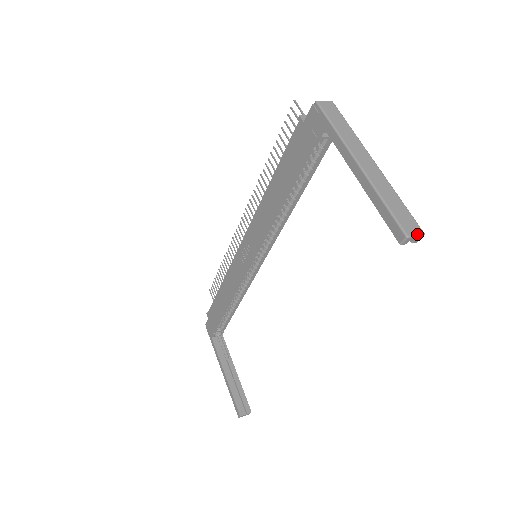
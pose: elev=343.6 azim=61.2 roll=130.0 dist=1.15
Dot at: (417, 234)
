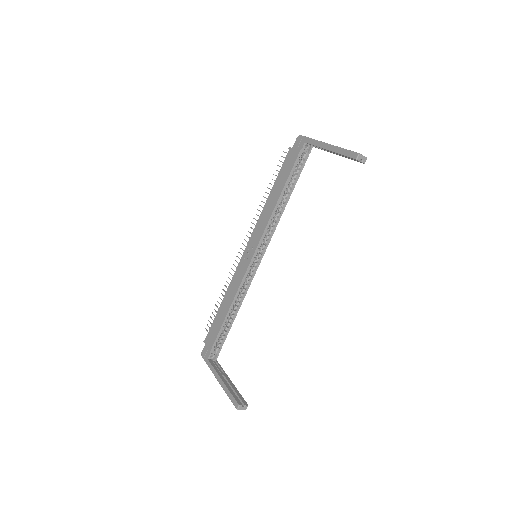
Dot at: (363, 156)
